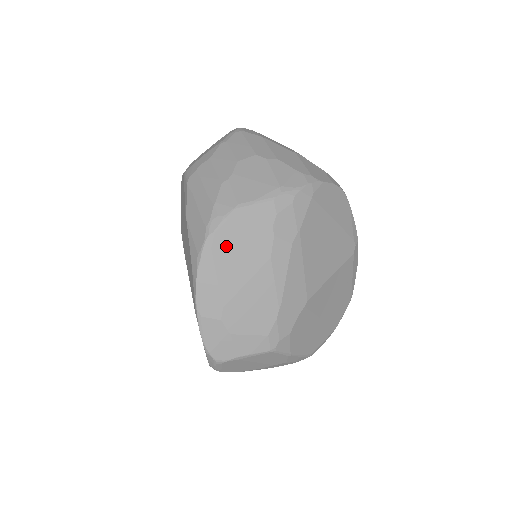
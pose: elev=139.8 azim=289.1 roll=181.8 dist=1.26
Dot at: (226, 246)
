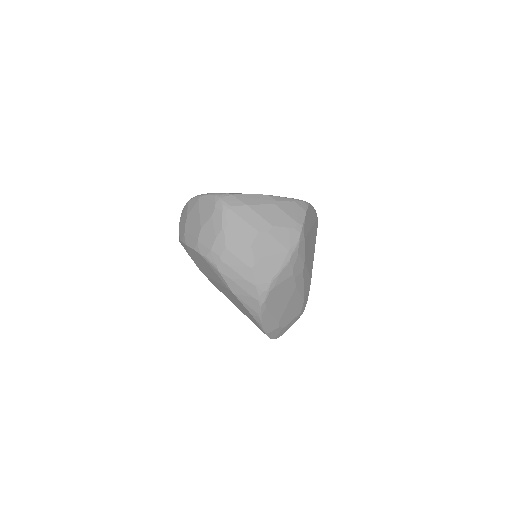
Dot at: (273, 301)
